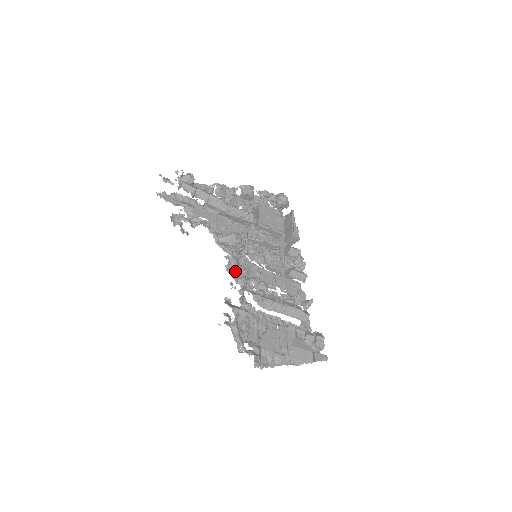
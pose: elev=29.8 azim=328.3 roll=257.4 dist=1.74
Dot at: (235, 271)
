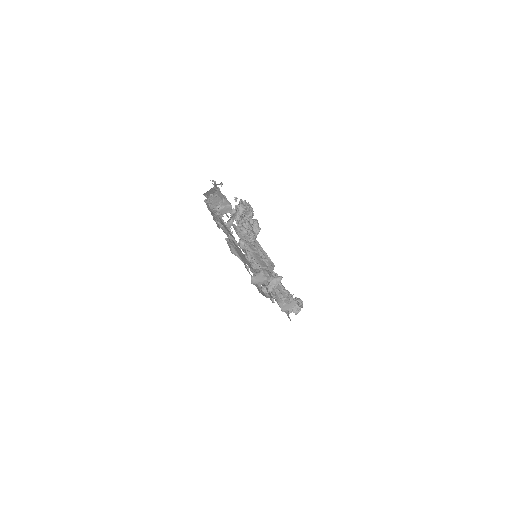
Dot at: occluded
